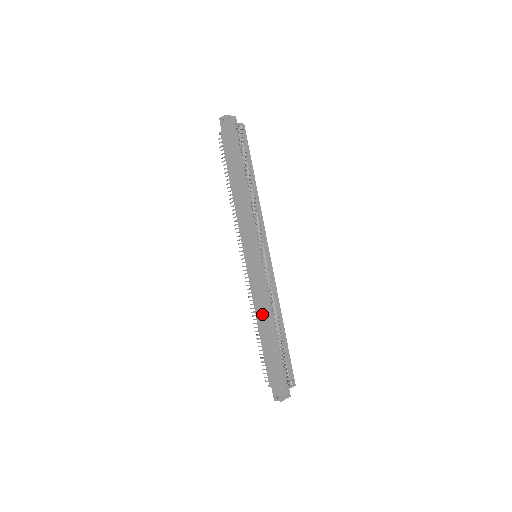
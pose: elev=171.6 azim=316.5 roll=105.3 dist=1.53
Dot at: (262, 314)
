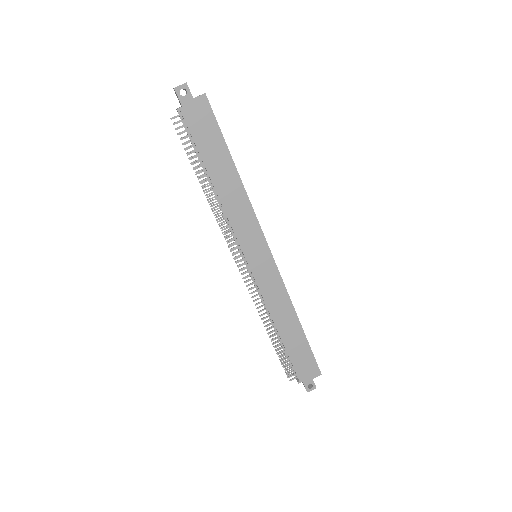
Dot at: (282, 315)
